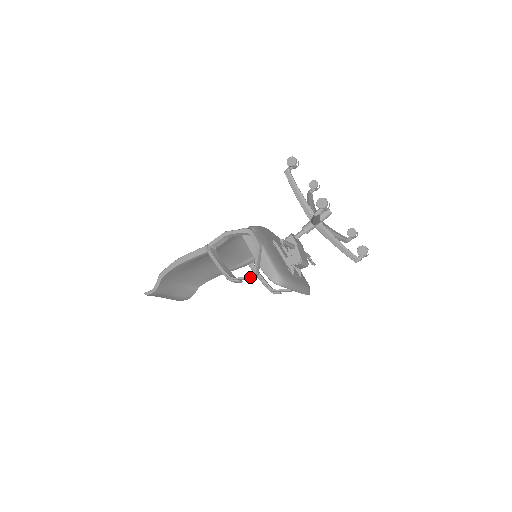
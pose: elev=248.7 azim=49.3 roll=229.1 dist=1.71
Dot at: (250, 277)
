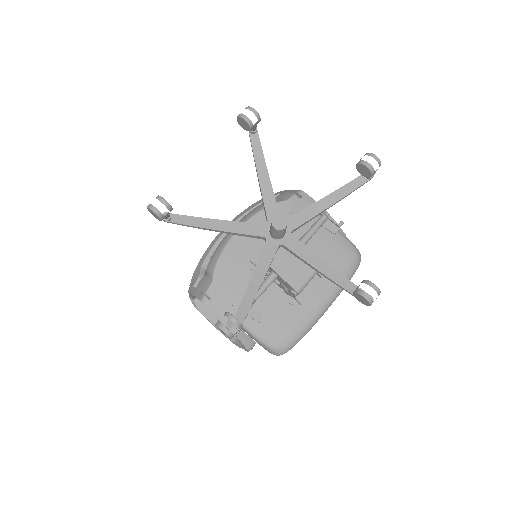
Dot at: occluded
